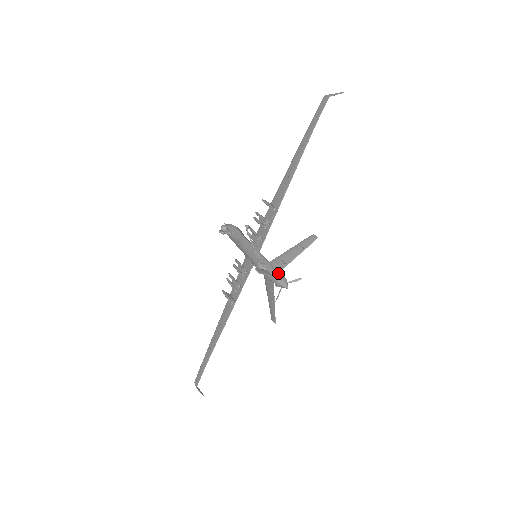
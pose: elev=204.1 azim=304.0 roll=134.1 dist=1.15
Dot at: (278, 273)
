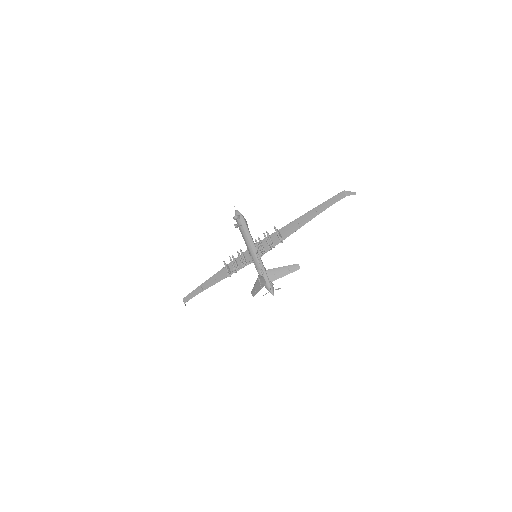
Dot at: (270, 283)
